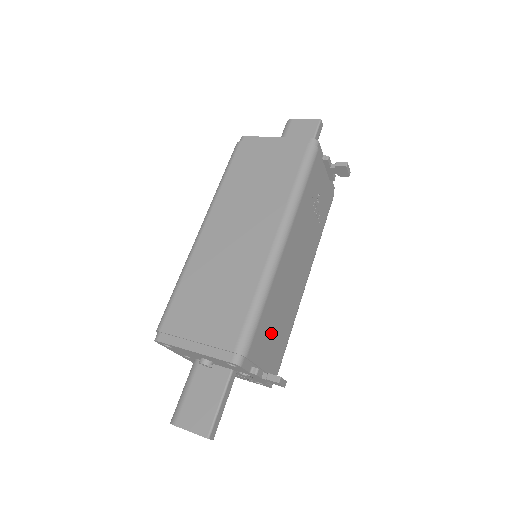
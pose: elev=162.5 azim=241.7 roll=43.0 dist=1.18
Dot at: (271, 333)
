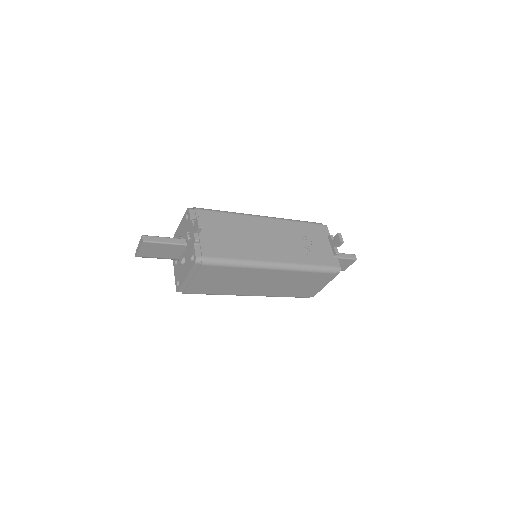
Dot at: (220, 231)
